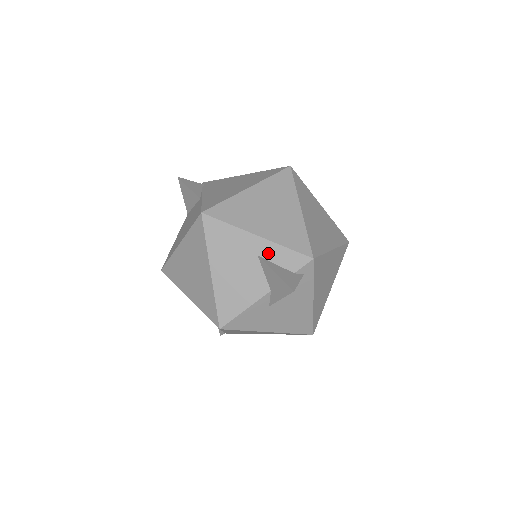
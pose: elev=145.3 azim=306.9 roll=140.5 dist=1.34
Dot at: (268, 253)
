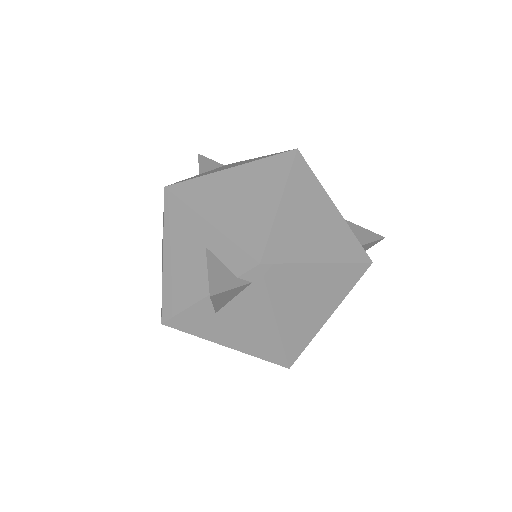
Dot at: (216, 246)
